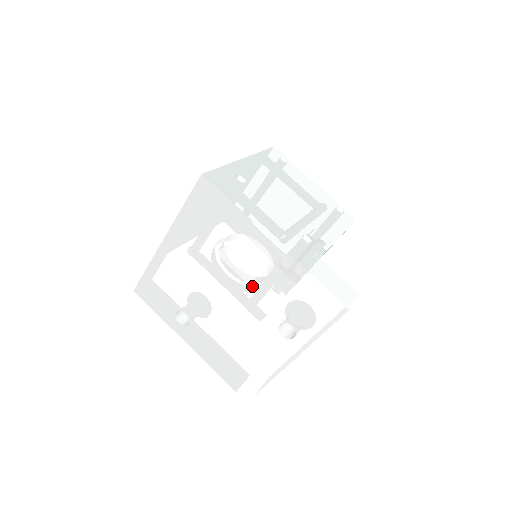
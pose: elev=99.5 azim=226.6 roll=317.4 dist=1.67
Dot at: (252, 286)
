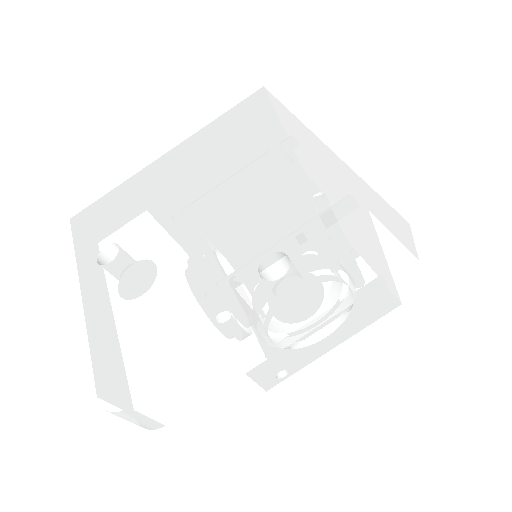
Dot at: (253, 199)
